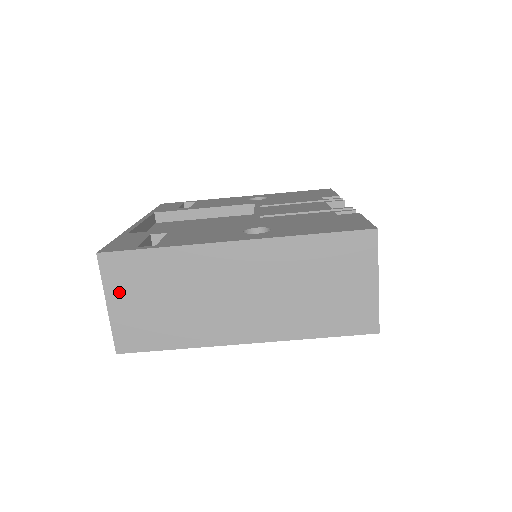
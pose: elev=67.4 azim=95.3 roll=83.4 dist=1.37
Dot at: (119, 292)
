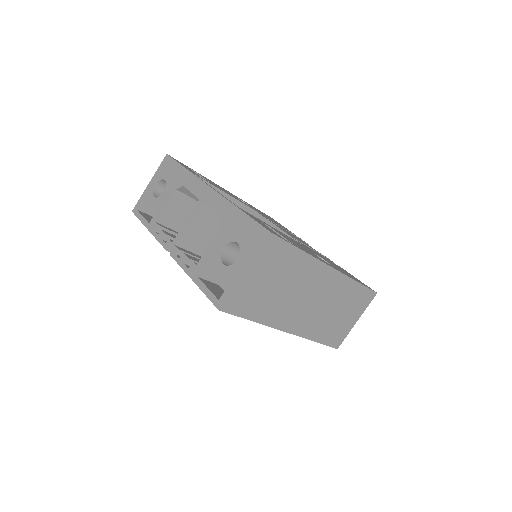
Dot at: (258, 266)
